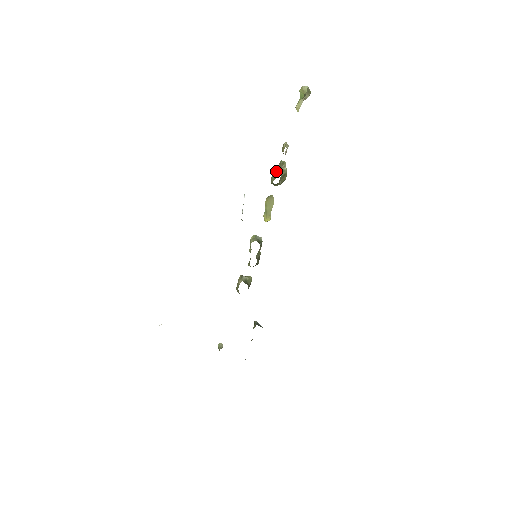
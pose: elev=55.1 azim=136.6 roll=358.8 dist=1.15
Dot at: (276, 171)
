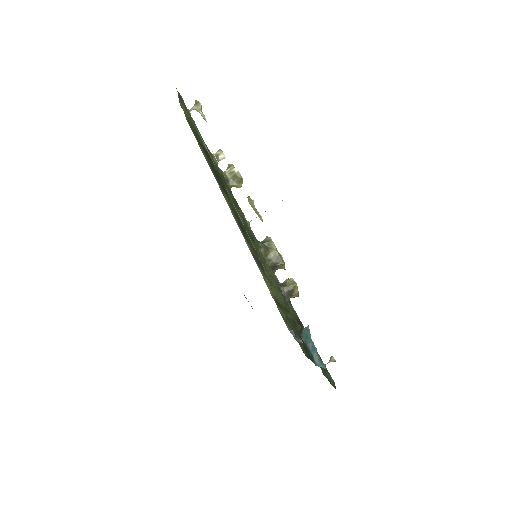
Dot at: (230, 175)
